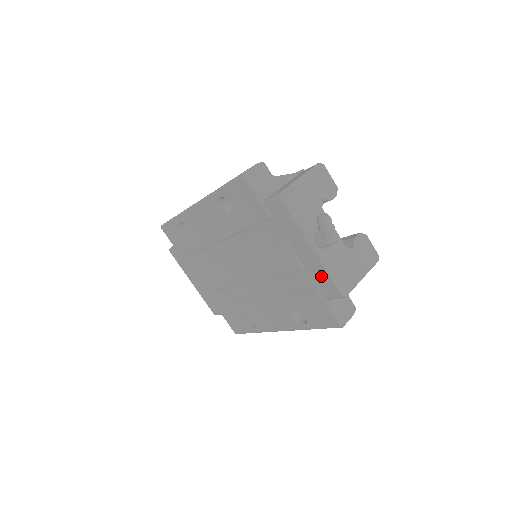
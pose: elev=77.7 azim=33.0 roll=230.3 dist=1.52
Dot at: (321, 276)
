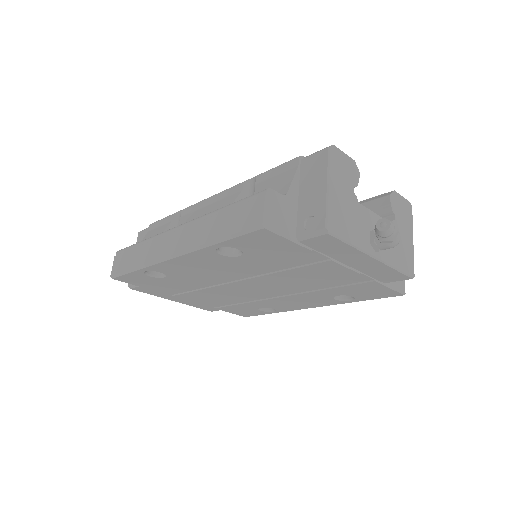
Dot at: (384, 272)
